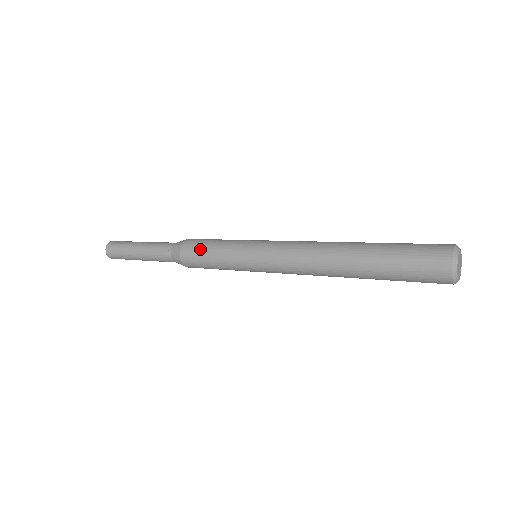
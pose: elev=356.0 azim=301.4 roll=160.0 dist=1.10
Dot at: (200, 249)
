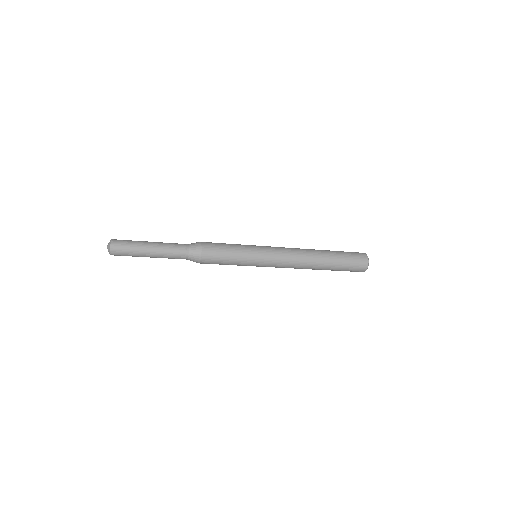
Dot at: (220, 252)
